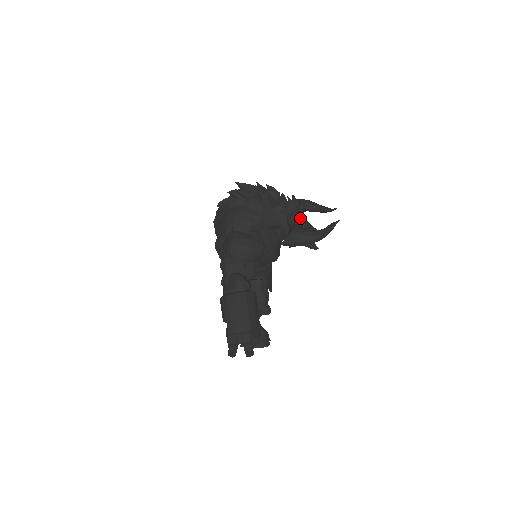
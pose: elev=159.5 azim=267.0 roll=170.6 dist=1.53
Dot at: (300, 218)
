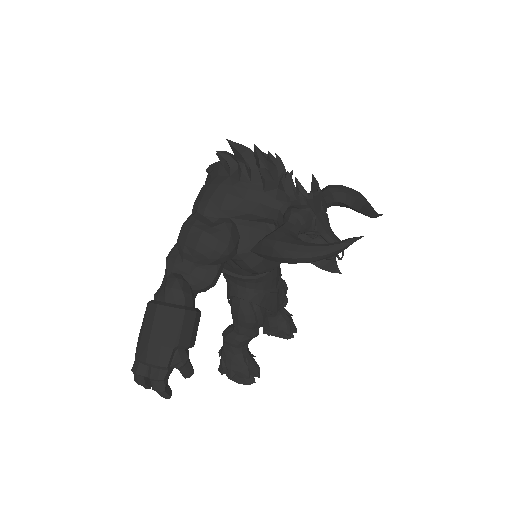
Dot at: (301, 216)
